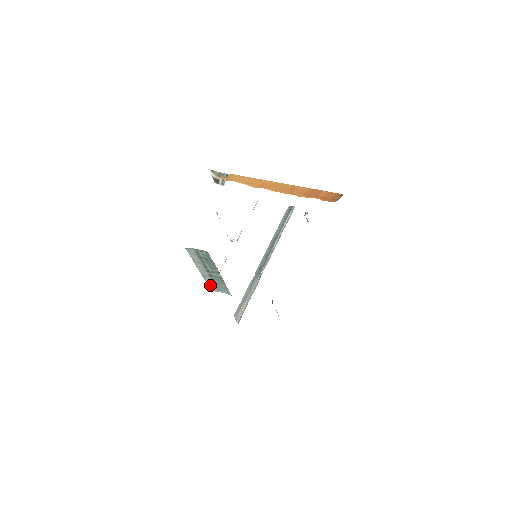
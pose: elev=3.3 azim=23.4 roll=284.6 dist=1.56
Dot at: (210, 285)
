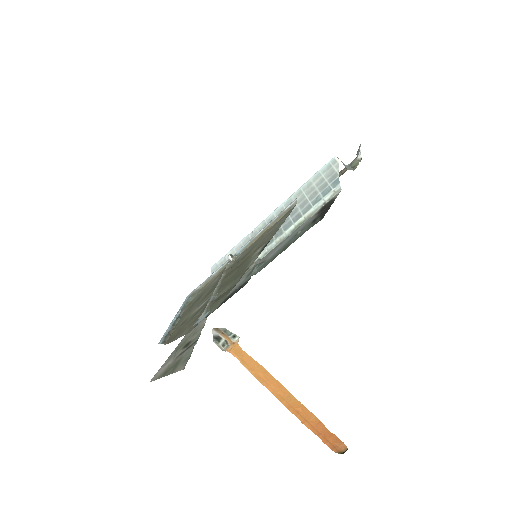
Dot at: occluded
